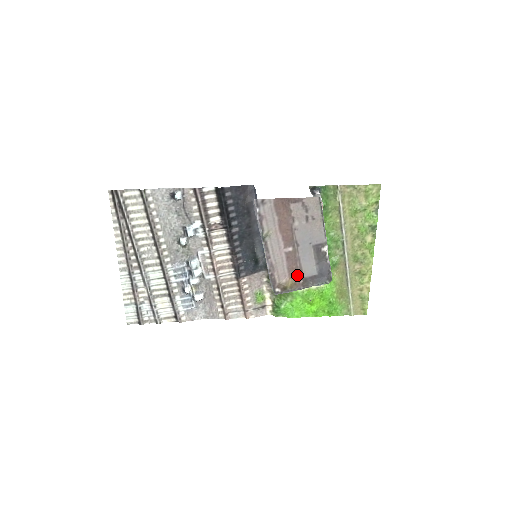
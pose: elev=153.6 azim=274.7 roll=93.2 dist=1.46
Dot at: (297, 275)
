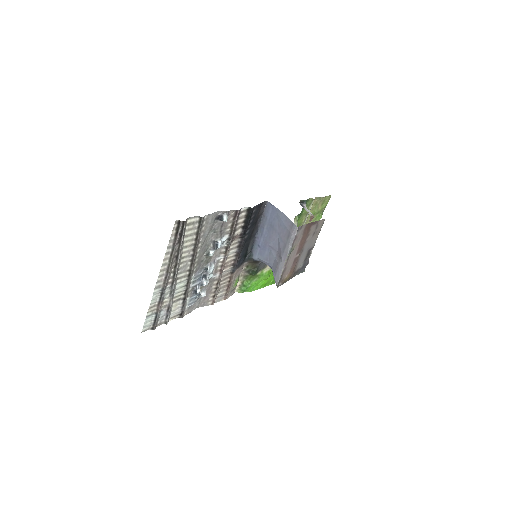
Dot at: (293, 271)
